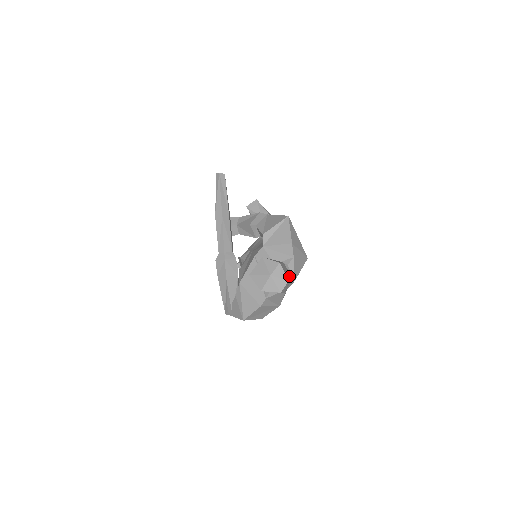
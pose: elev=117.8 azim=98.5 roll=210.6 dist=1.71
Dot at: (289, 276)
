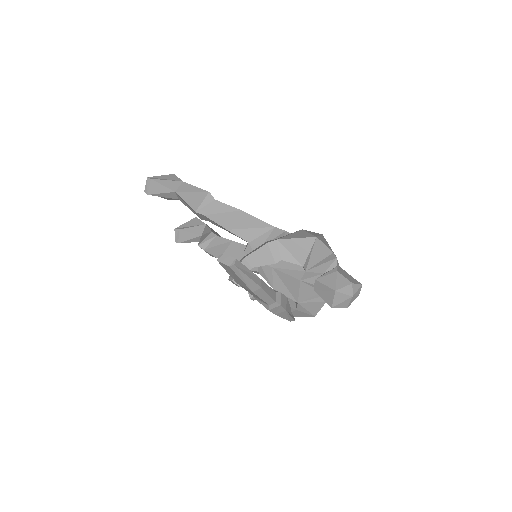
Dot at: (349, 276)
